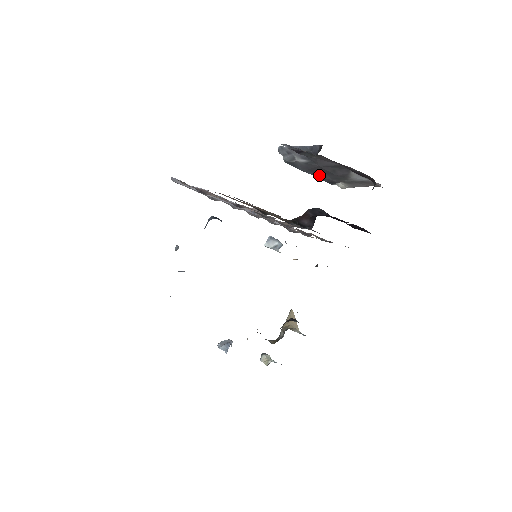
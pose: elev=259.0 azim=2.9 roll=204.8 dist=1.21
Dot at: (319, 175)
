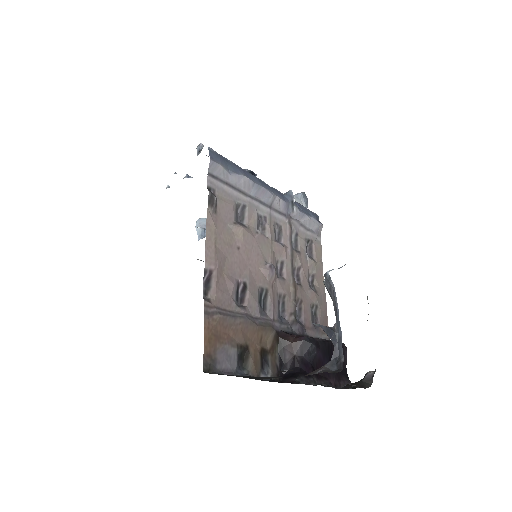
Dot at: occluded
